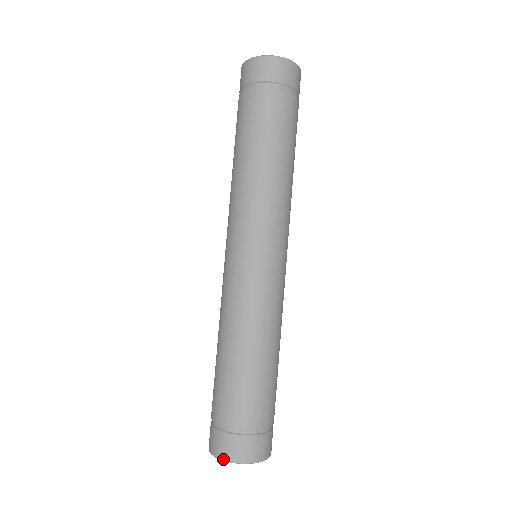
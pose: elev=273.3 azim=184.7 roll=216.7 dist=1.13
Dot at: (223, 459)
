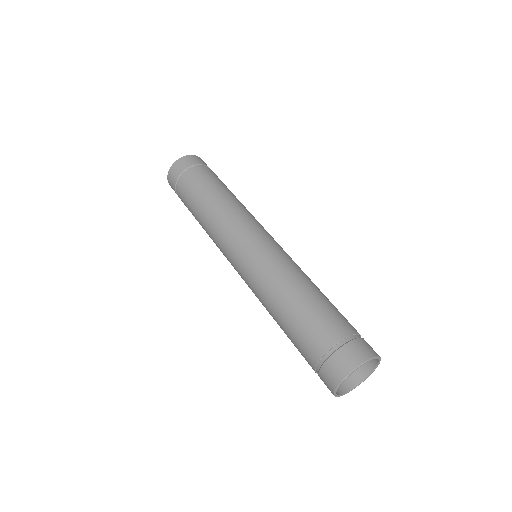
Dot at: (359, 364)
